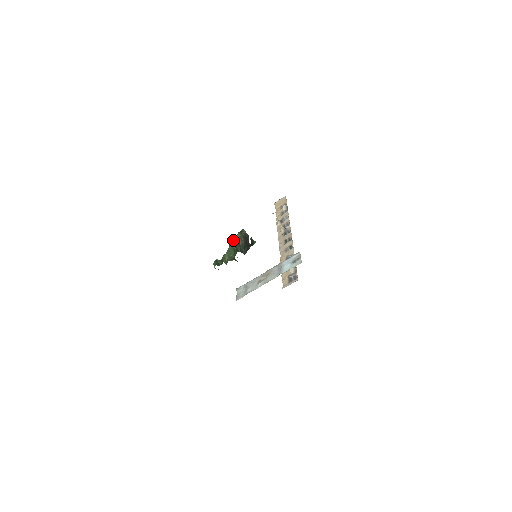
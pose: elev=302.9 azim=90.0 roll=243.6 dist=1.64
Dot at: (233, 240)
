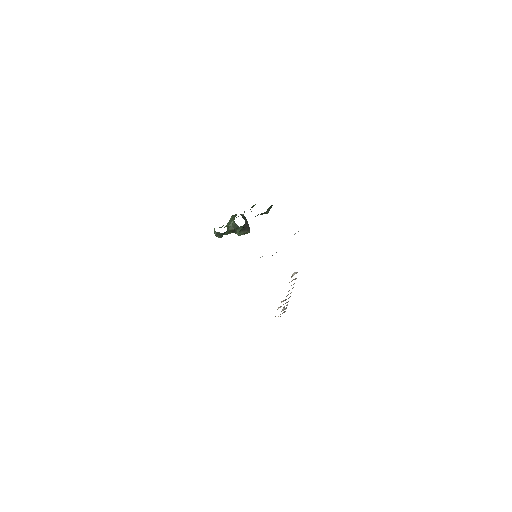
Dot at: occluded
